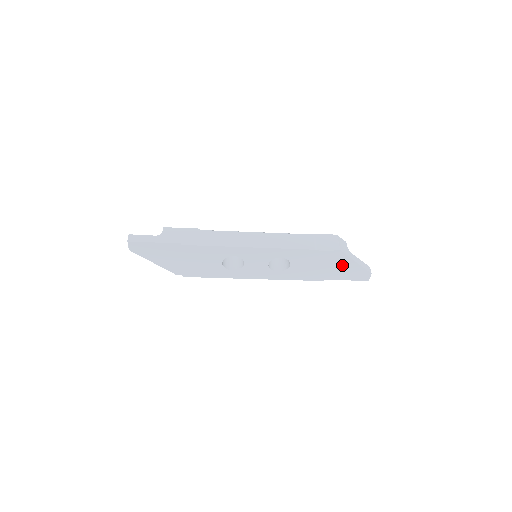
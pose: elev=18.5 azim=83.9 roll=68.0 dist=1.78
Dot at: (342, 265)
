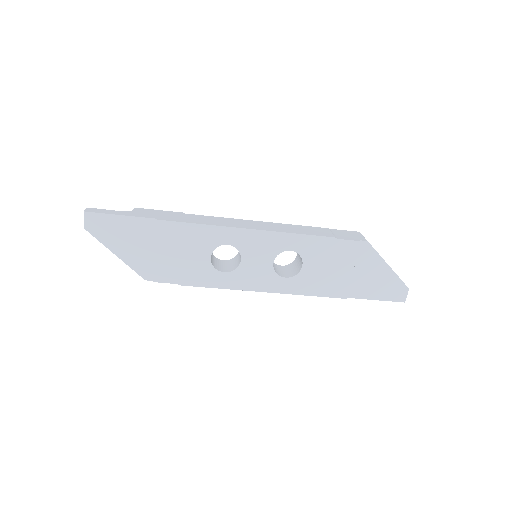
Dot at: (370, 270)
